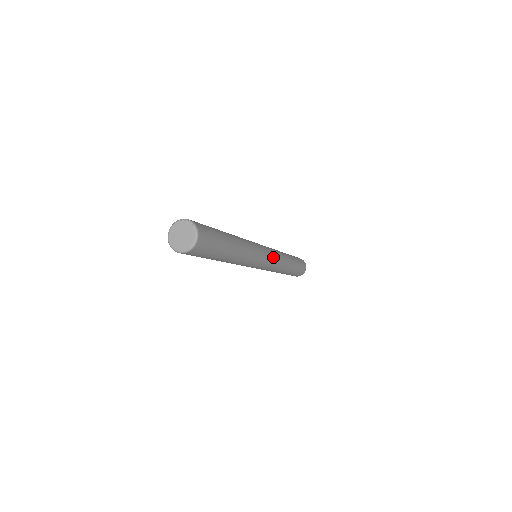
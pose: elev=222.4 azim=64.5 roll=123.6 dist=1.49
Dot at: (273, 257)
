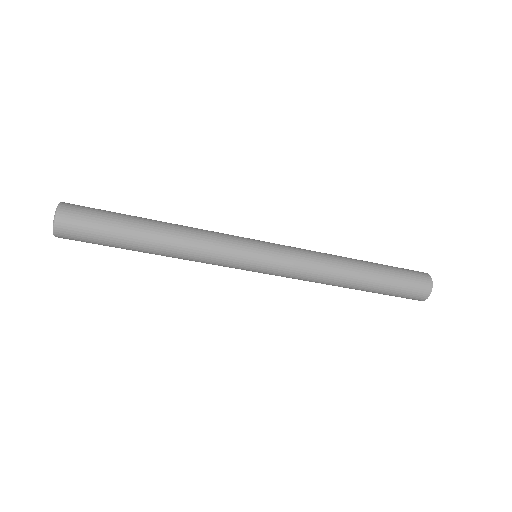
Dot at: (282, 262)
